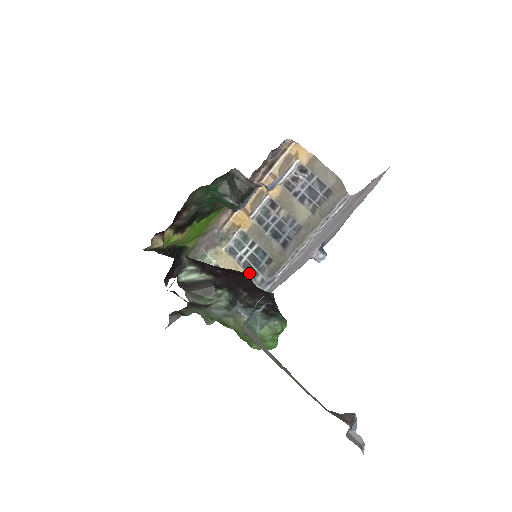
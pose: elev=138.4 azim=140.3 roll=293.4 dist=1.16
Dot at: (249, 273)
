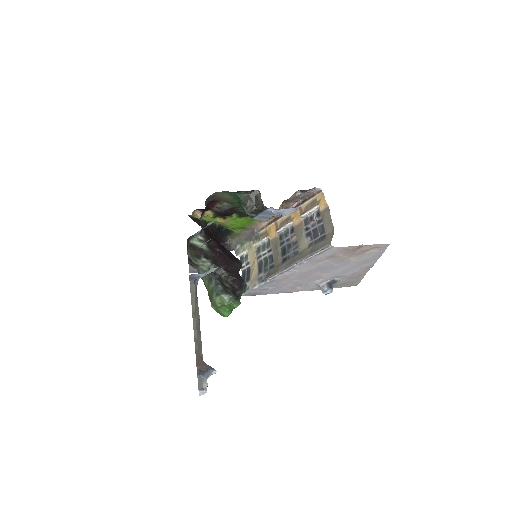
Dot at: (259, 269)
